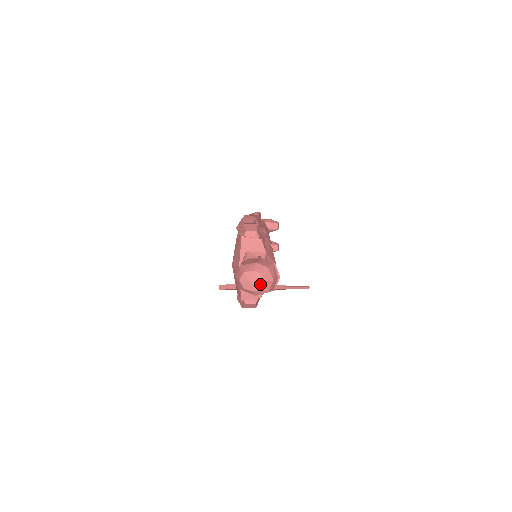
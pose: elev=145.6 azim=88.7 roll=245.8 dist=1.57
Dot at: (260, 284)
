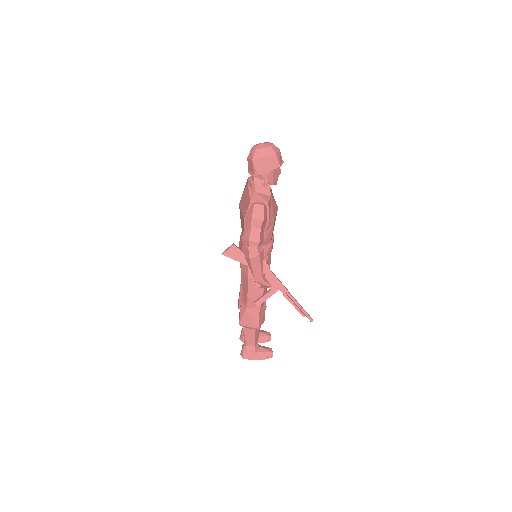
Dot at: (269, 144)
